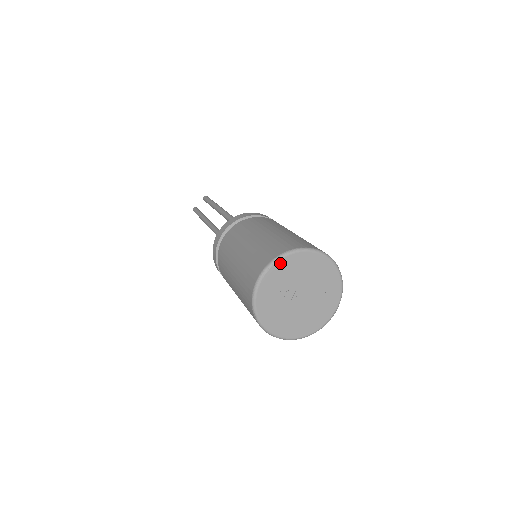
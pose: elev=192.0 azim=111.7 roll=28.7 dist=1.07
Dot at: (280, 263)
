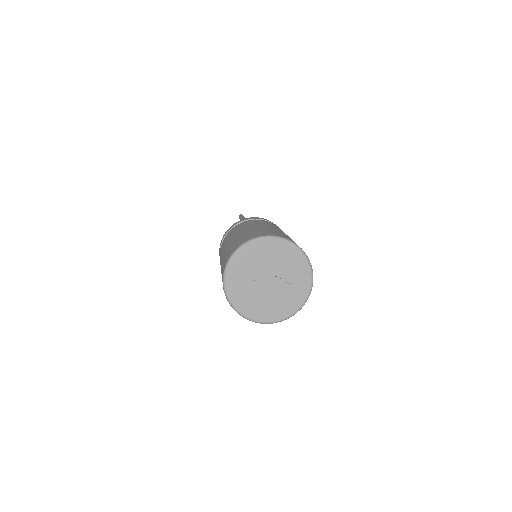
Dot at: (244, 251)
